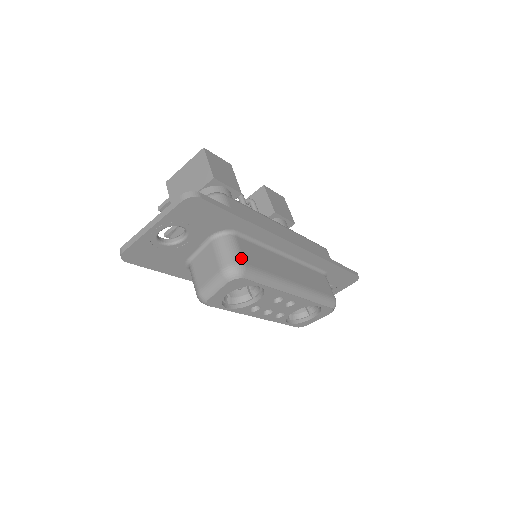
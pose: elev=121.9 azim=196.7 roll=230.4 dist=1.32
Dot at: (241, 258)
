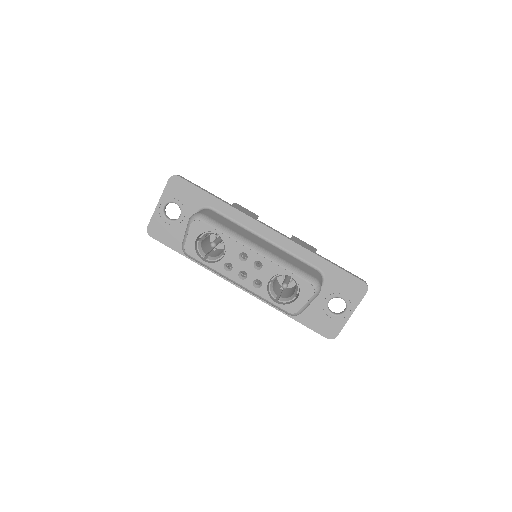
Dot at: (204, 213)
